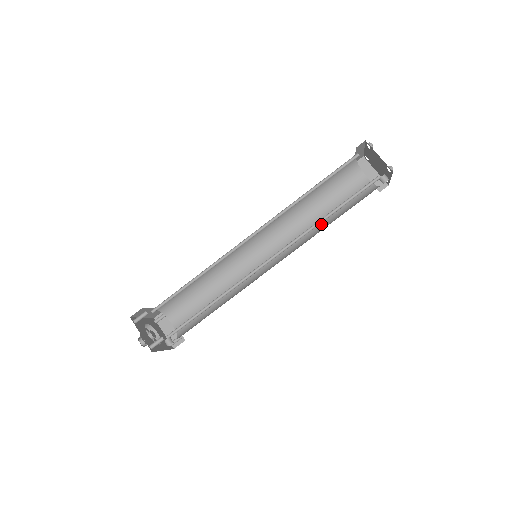
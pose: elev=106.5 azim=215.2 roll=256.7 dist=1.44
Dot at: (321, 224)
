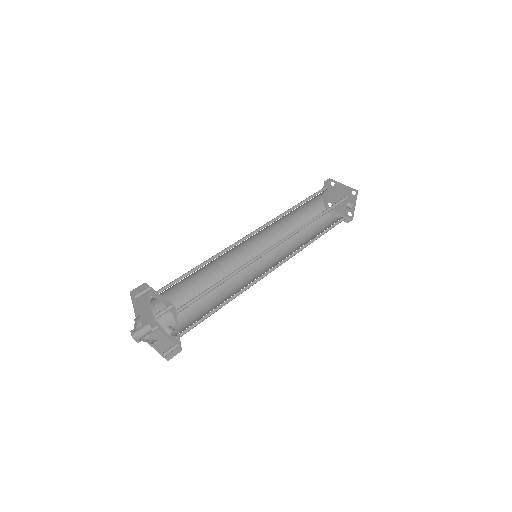
Dot at: (307, 241)
